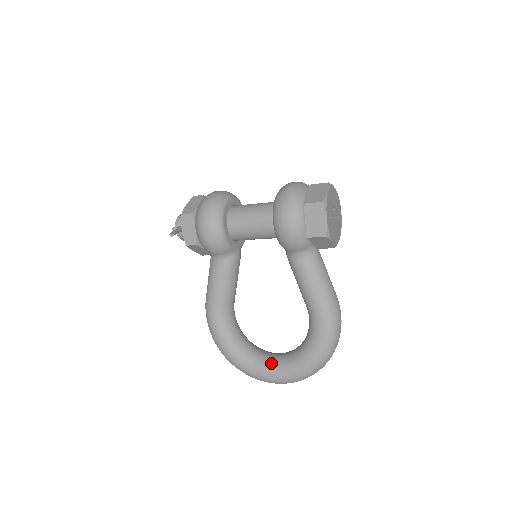
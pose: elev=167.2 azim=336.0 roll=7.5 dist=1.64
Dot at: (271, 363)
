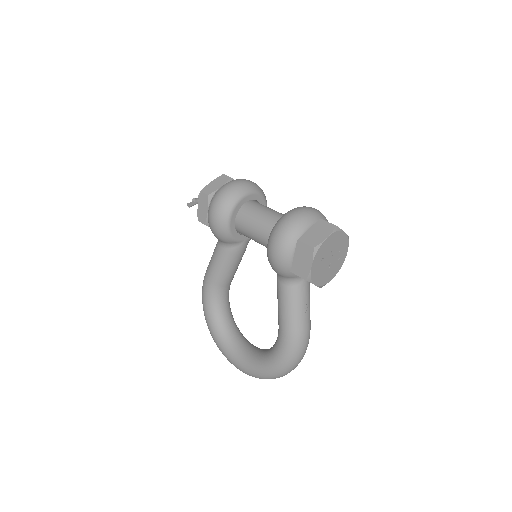
Dot at: (238, 351)
